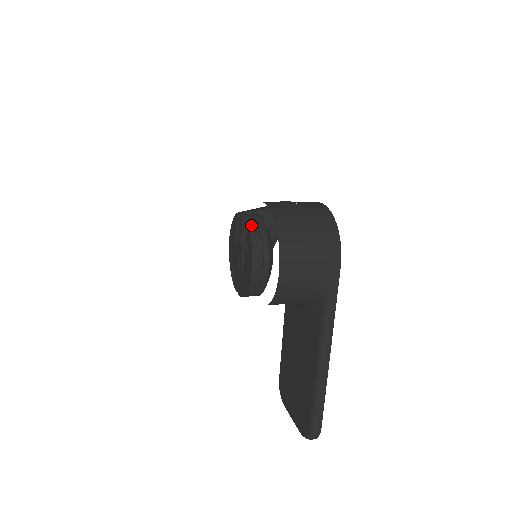
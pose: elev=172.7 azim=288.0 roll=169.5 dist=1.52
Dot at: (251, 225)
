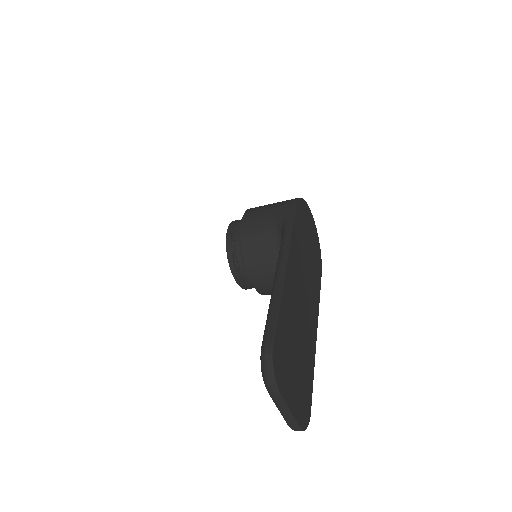
Dot at: occluded
